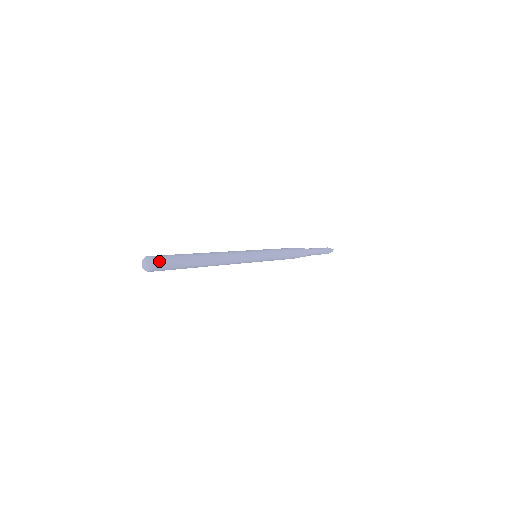
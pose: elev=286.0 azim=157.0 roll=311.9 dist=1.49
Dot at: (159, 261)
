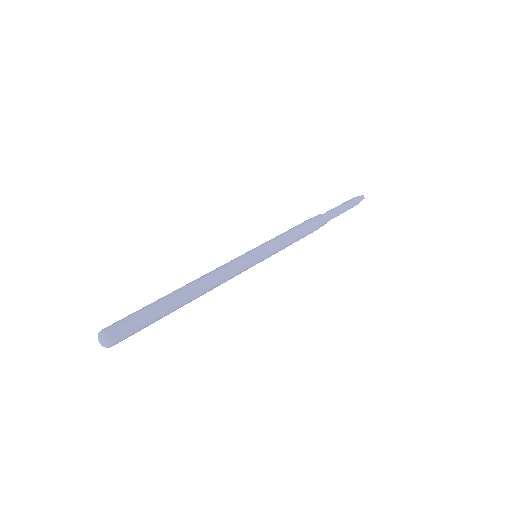
Dot at: (116, 330)
